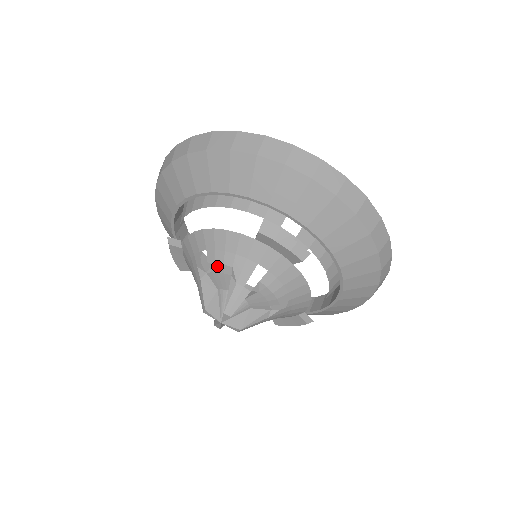
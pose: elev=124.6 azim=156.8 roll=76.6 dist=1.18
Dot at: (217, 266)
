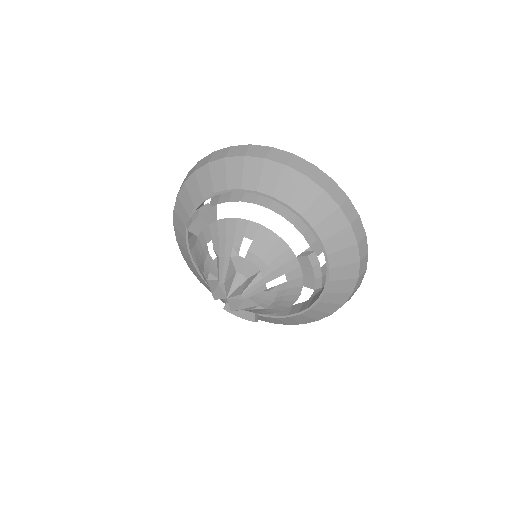
Dot at: (255, 257)
